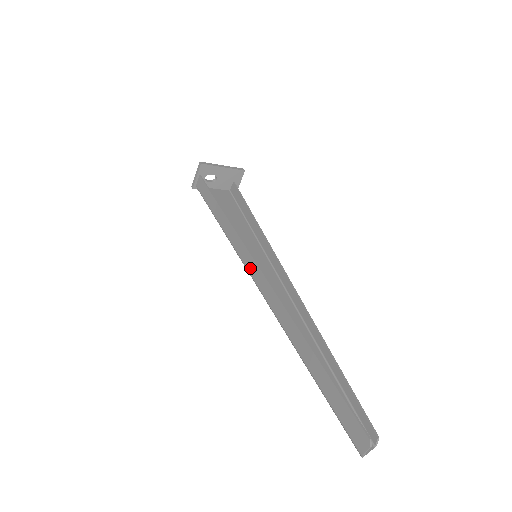
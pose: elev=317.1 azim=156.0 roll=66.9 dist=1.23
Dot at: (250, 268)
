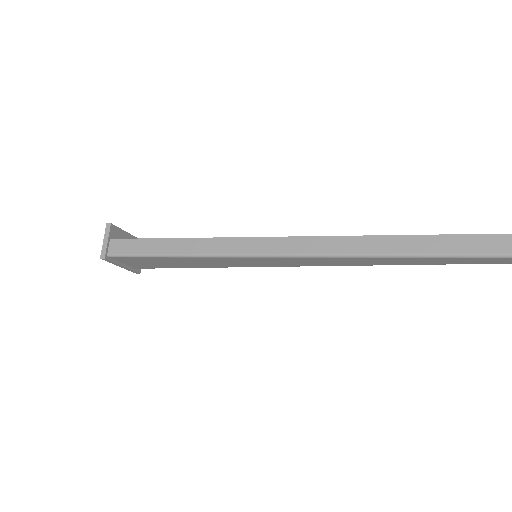
Dot at: (274, 248)
